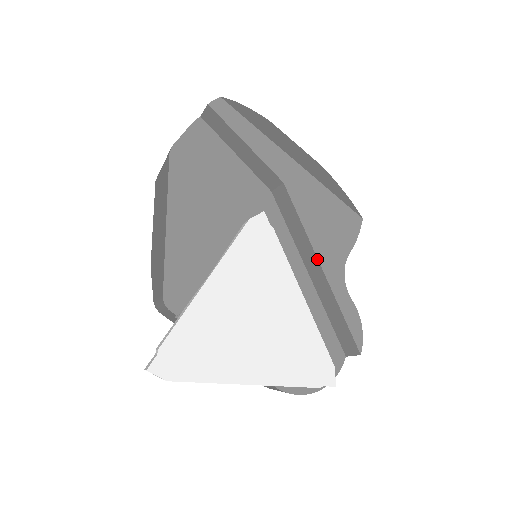
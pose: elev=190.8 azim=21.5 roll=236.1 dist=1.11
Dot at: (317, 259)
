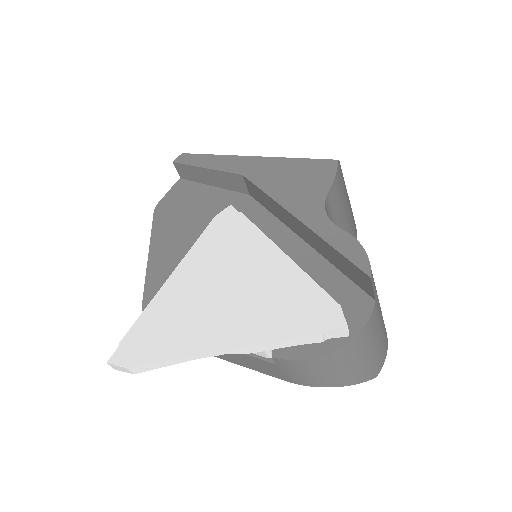
Dot at: (289, 213)
